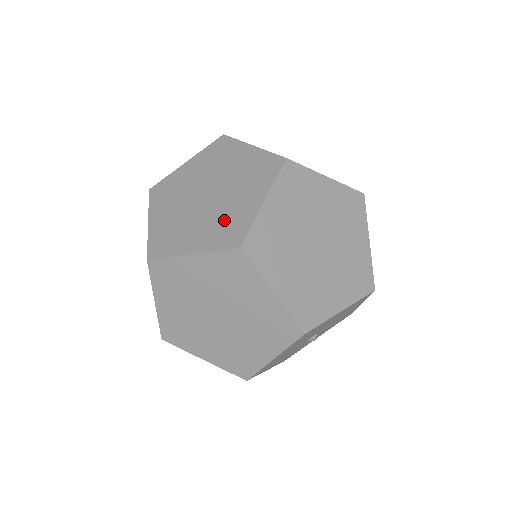
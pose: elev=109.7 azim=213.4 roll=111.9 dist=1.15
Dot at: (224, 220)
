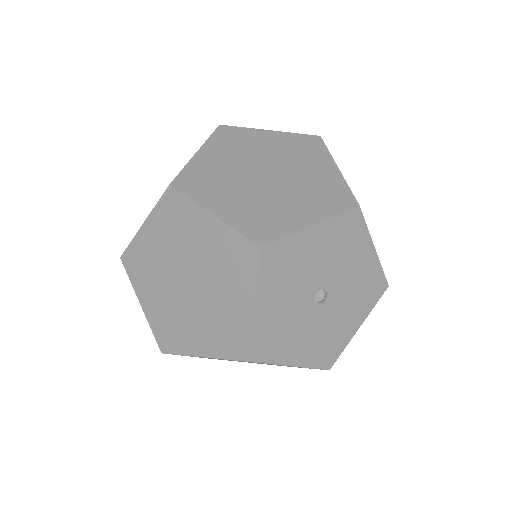
Dot at: occluded
